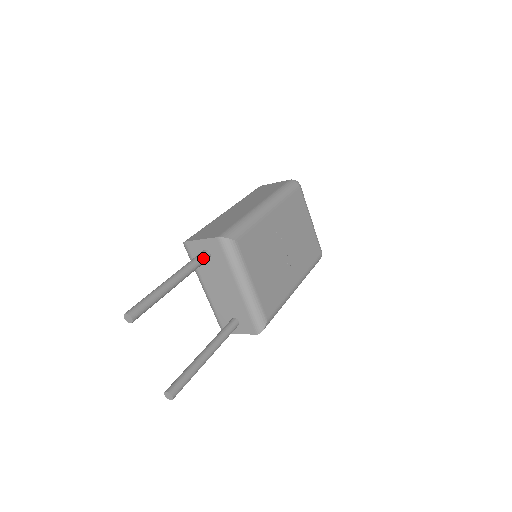
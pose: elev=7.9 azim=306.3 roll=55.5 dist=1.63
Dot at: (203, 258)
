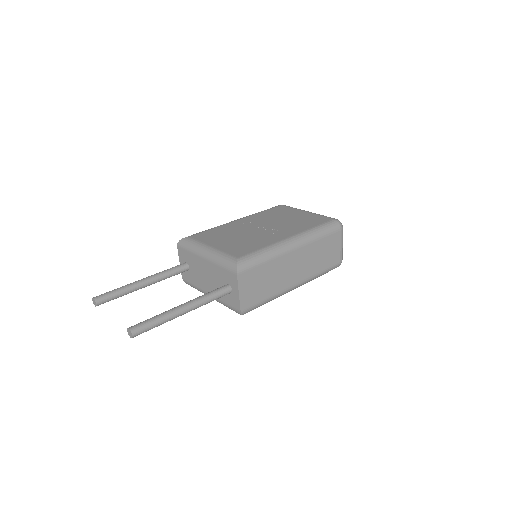
Dot at: (177, 266)
